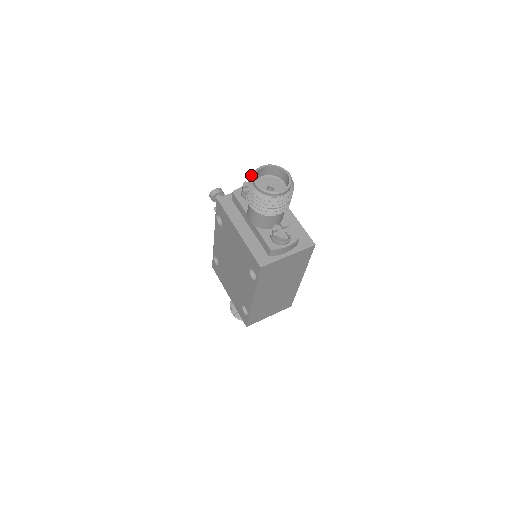
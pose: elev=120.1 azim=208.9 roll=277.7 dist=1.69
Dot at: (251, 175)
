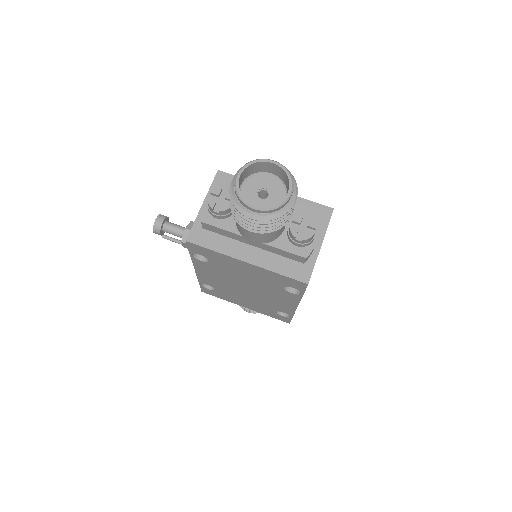
Dot at: (230, 197)
